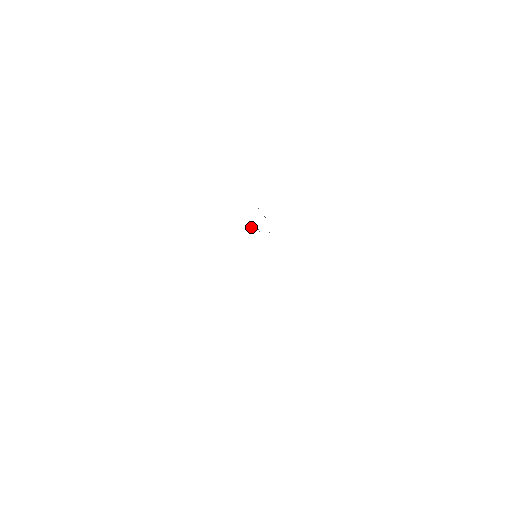
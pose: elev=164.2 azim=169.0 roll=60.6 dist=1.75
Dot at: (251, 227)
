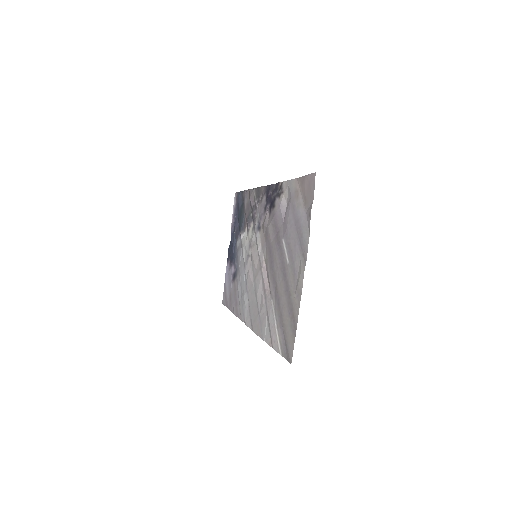
Dot at: (249, 227)
